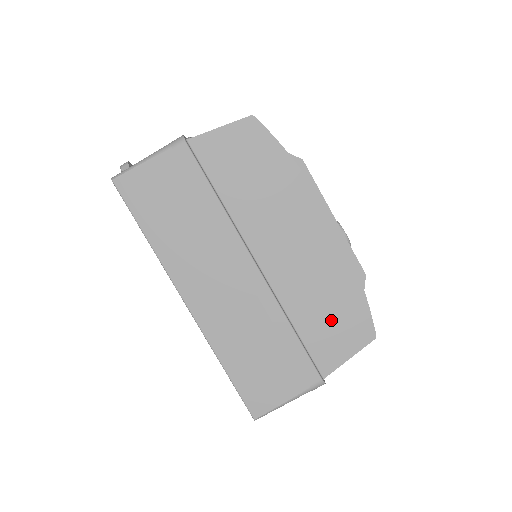
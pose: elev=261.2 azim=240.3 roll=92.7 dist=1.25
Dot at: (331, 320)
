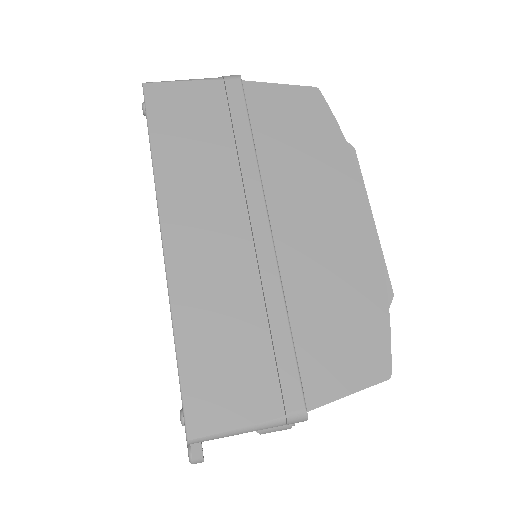
Dot at: (339, 332)
